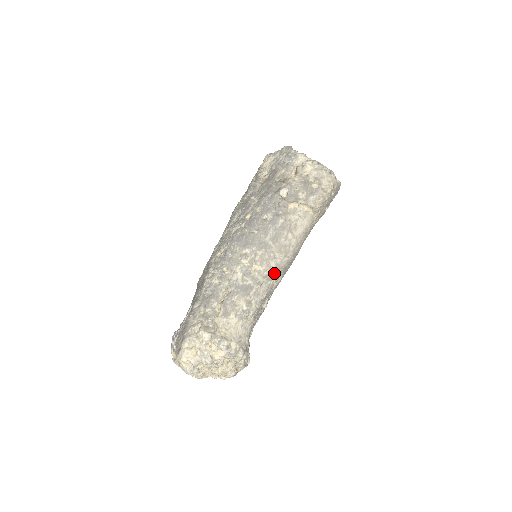
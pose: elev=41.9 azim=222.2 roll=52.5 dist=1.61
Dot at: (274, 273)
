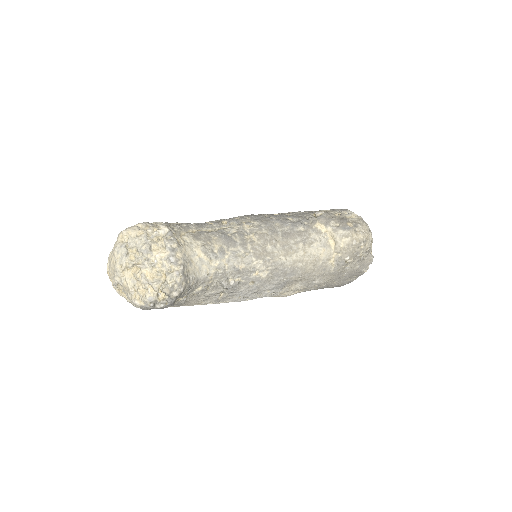
Dot at: (264, 256)
